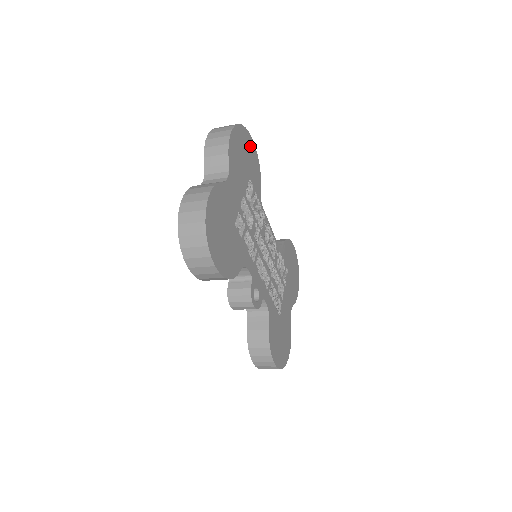
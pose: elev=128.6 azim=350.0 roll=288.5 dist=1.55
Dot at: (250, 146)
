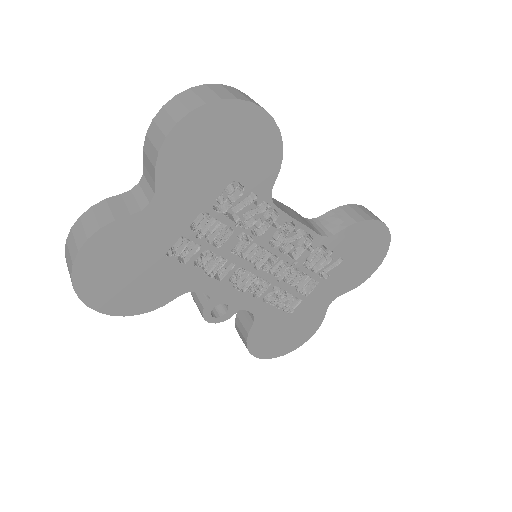
Dot at: (250, 125)
